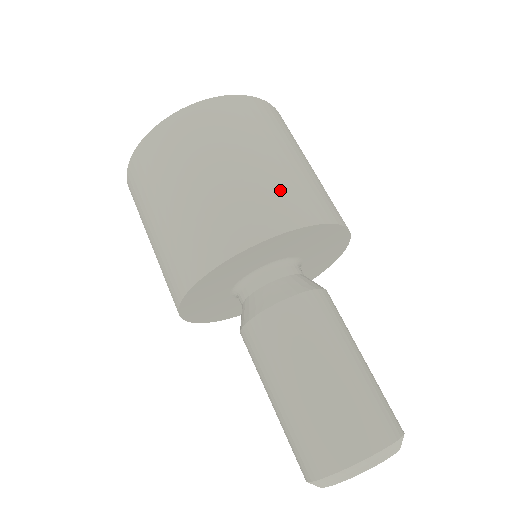
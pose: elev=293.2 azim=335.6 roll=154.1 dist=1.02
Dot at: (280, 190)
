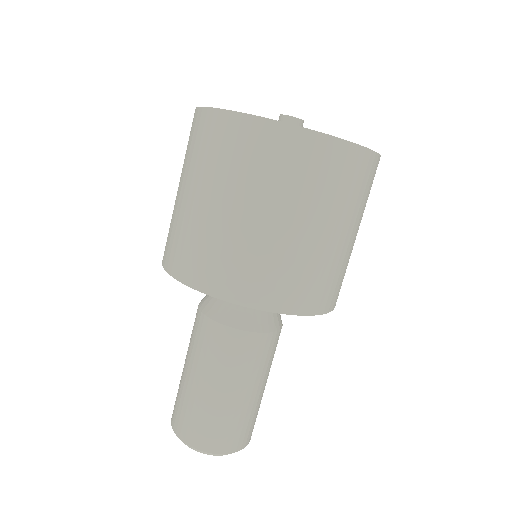
Dot at: (274, 267)
